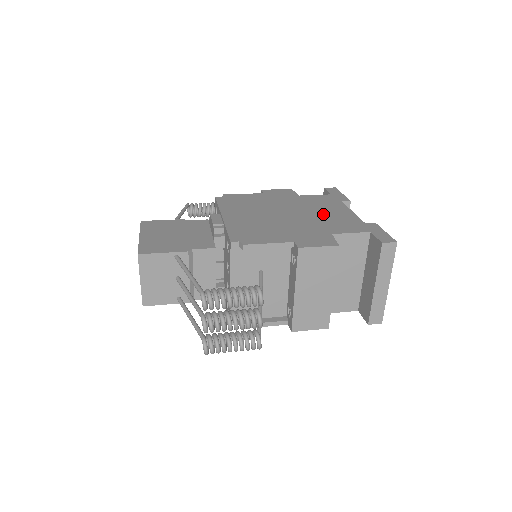
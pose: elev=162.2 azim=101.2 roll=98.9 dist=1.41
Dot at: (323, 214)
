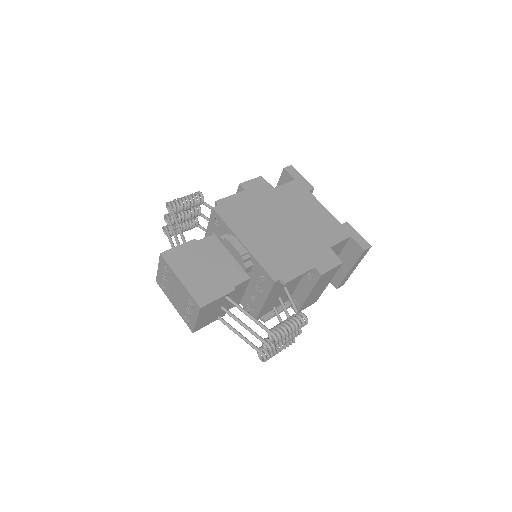
Dot at: (309, 217)
